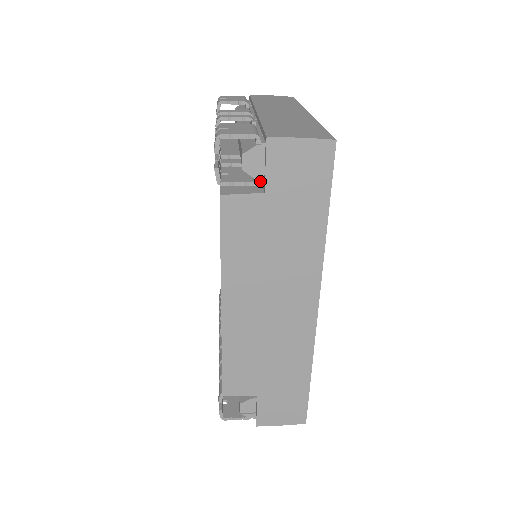
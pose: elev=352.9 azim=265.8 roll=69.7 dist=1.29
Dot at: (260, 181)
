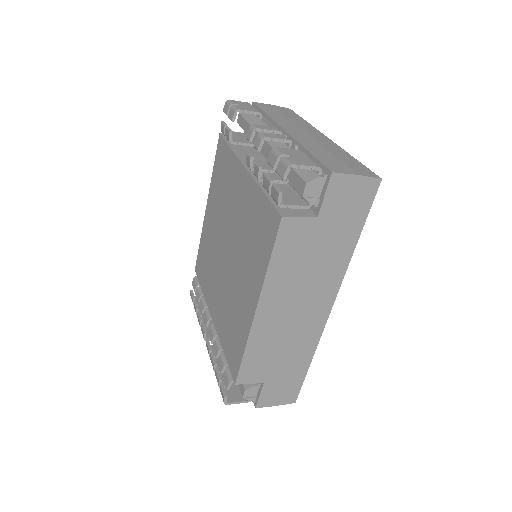
Dot at: (314, 206)
